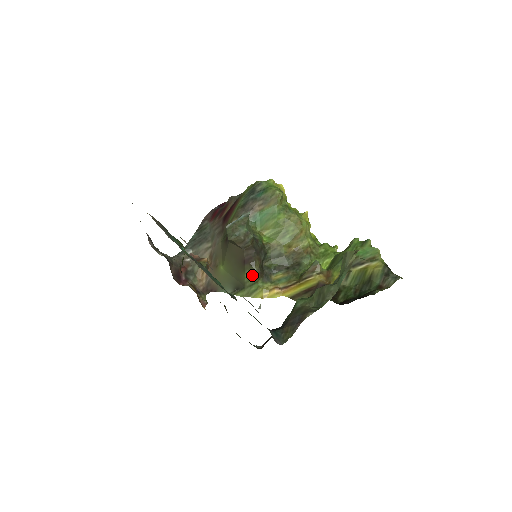
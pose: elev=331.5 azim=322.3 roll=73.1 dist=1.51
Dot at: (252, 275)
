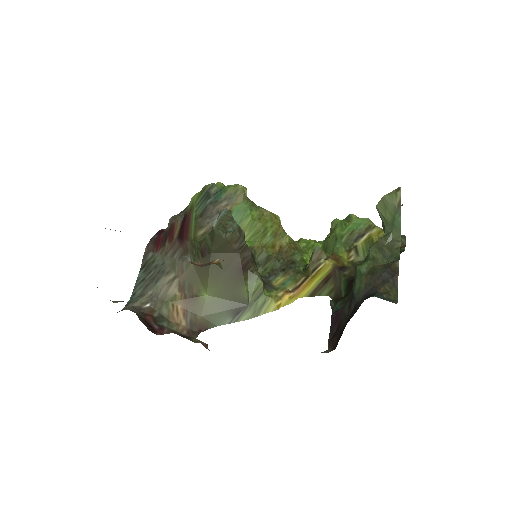
Dot at: (255, 285)
